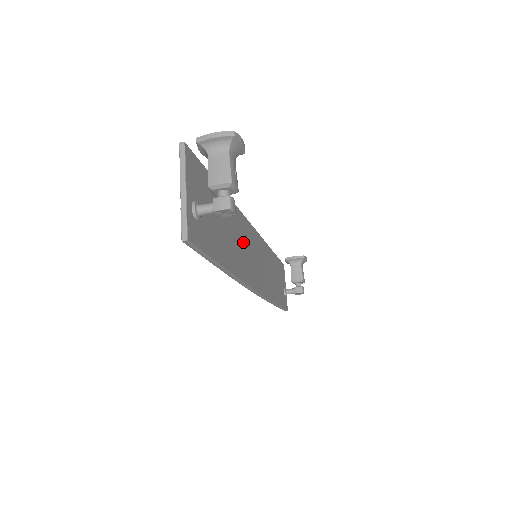
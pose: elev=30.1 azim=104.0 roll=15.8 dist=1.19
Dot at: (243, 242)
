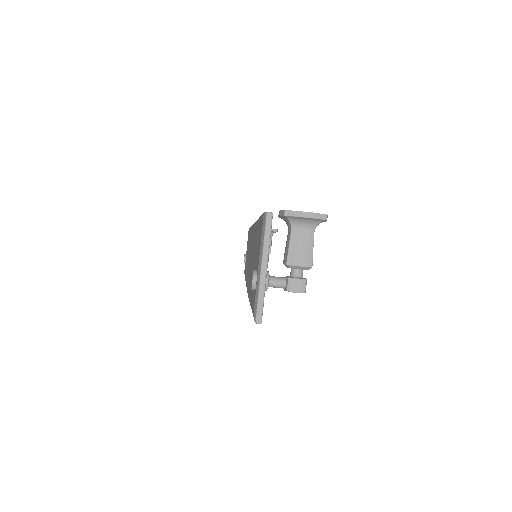
Dot at: occluded
